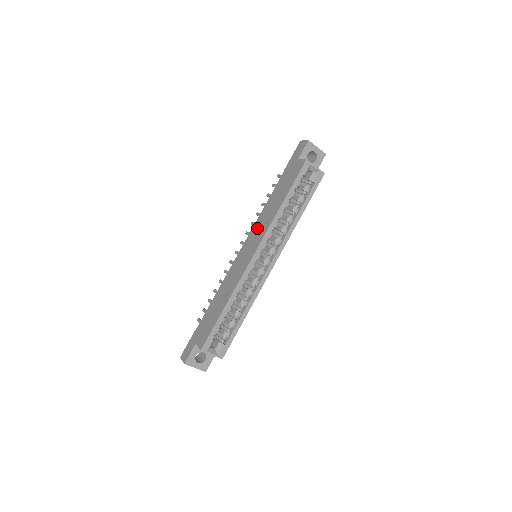
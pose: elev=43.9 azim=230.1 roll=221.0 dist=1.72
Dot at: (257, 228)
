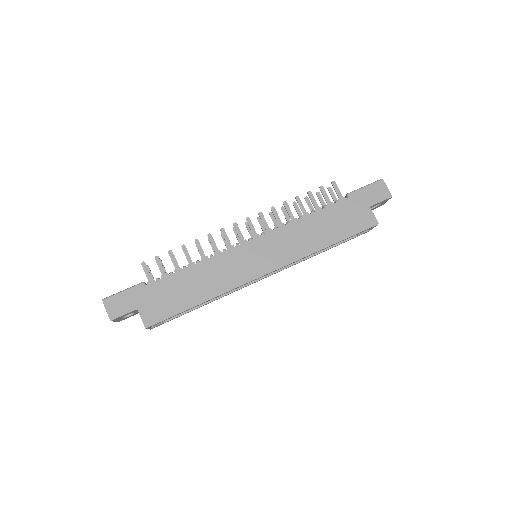
Dot at: (284, 239)
